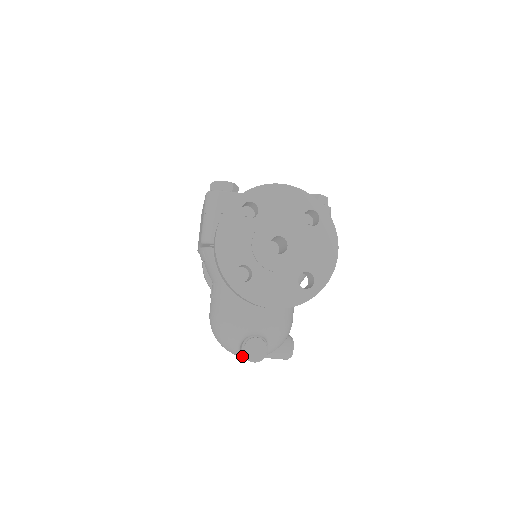
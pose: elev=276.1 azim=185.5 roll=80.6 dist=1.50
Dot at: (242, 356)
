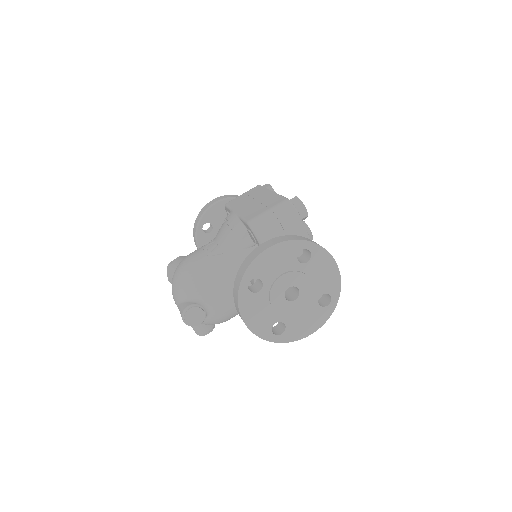
Dot at: (177, 304)
